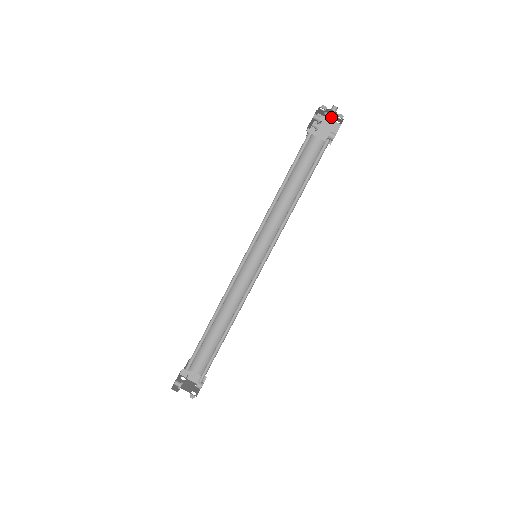
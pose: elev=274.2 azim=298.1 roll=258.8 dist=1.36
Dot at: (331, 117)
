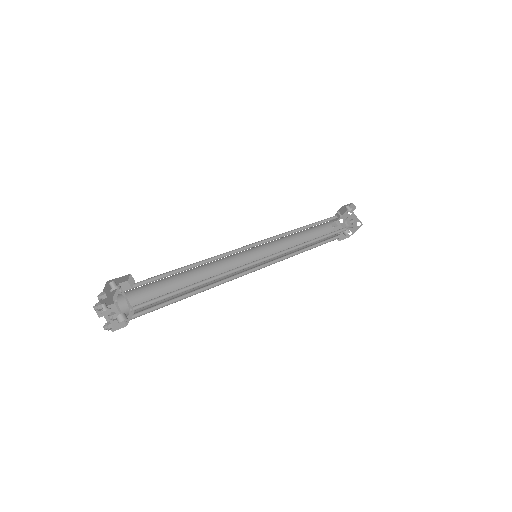
Dot at: (351, 222)
